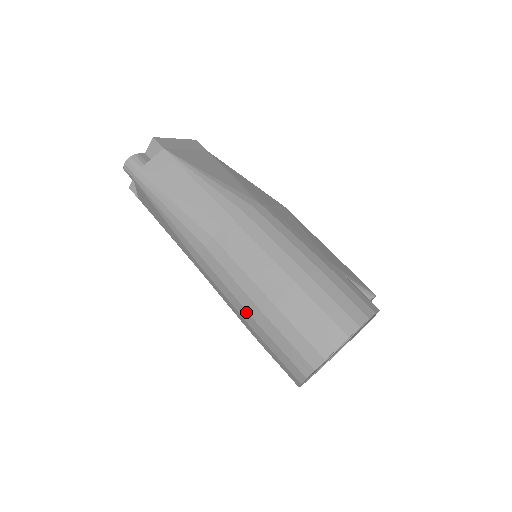
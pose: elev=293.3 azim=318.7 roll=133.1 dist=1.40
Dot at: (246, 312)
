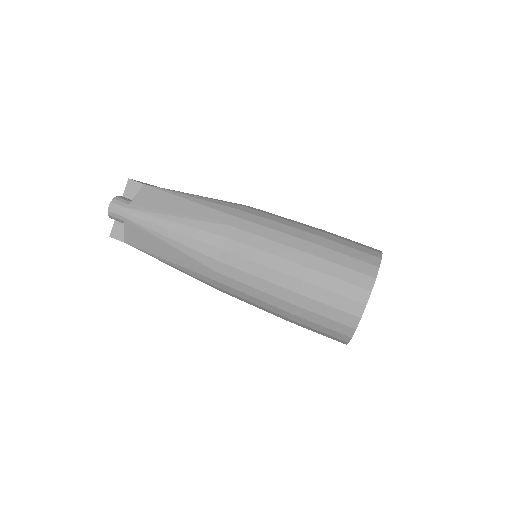
Dot at: (282, 289)
